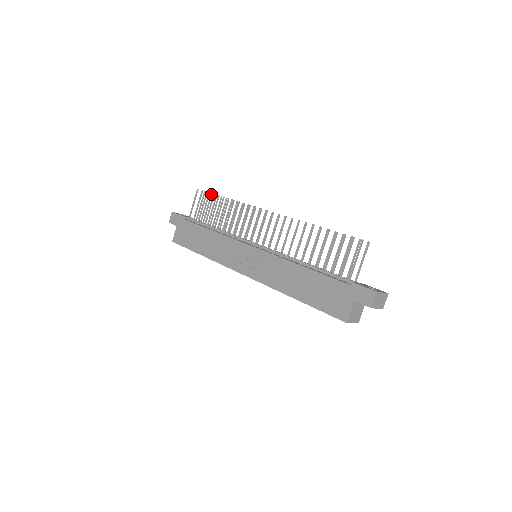
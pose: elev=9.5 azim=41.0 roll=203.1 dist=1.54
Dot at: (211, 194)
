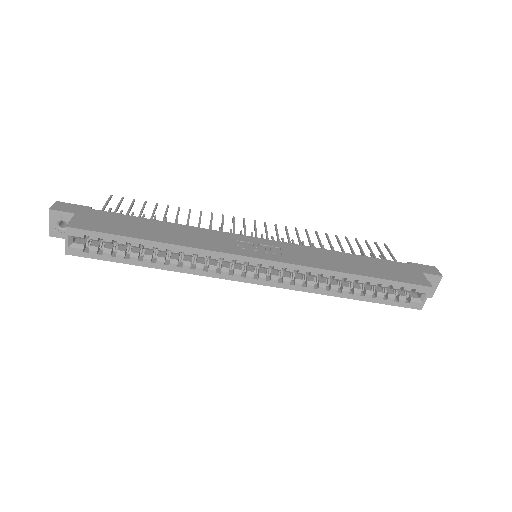
Dot at: (146, 201)
